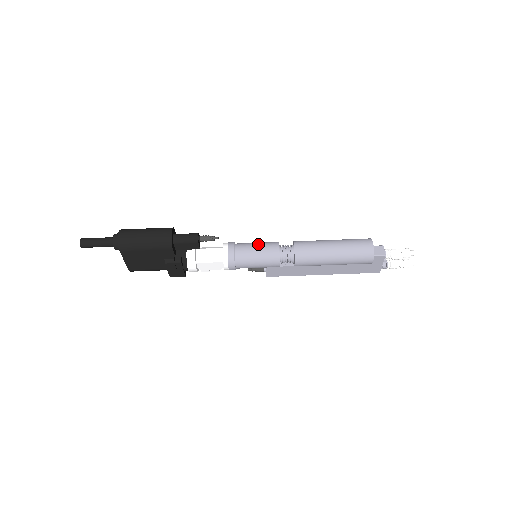
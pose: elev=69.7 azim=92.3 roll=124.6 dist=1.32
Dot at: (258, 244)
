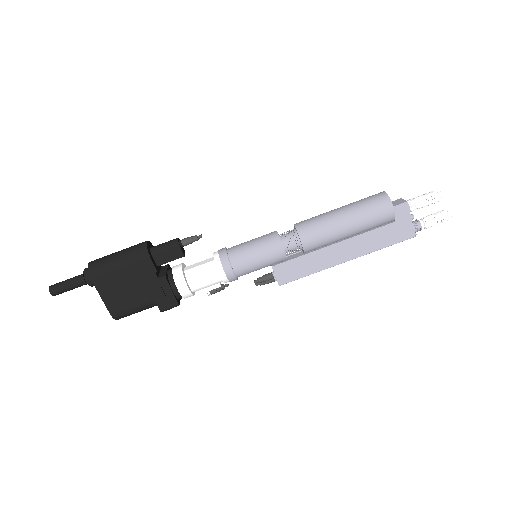
Dot at: (253, 239)
